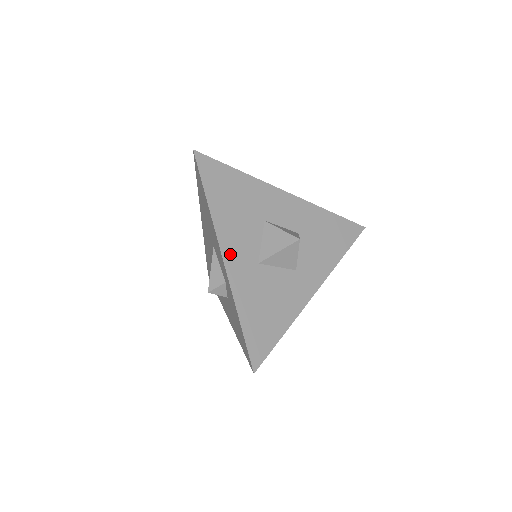
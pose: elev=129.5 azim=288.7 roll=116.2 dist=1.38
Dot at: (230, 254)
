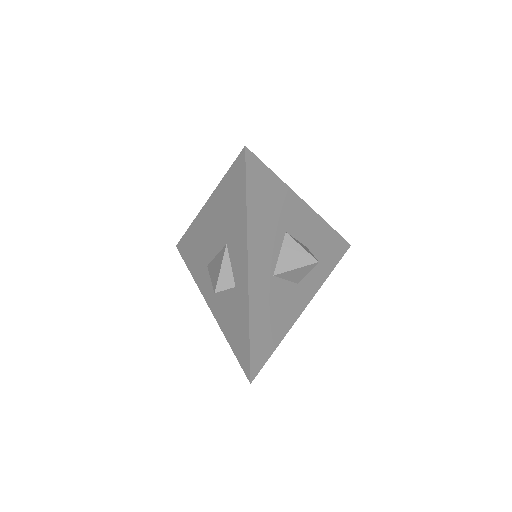
Dot at: (254, 265)
